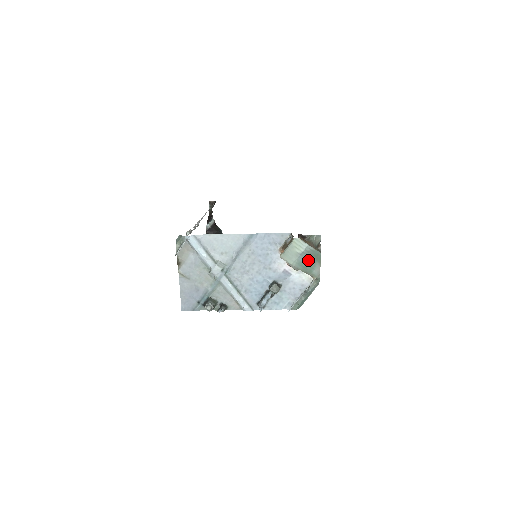
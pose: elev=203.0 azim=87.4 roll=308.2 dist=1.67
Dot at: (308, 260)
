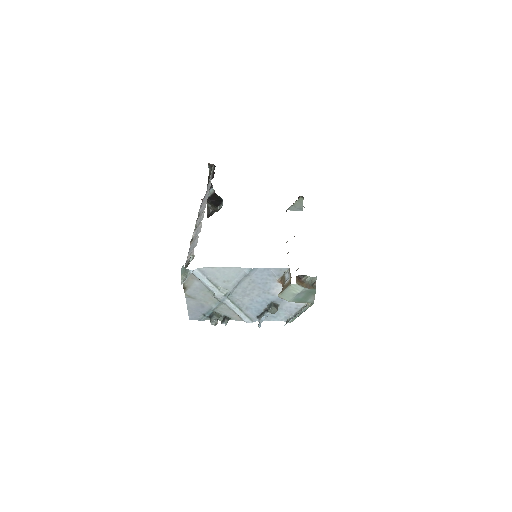
Dot at: (304, 296)
